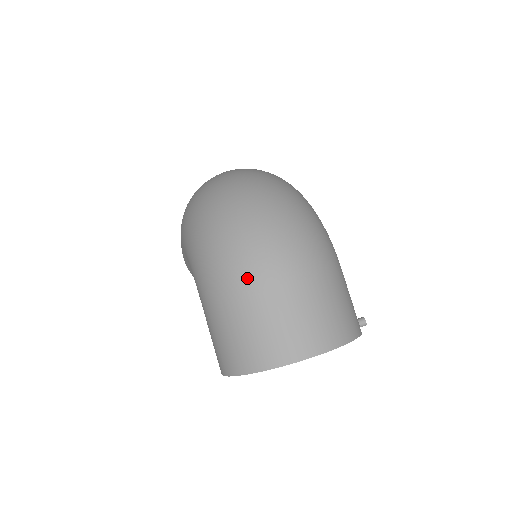
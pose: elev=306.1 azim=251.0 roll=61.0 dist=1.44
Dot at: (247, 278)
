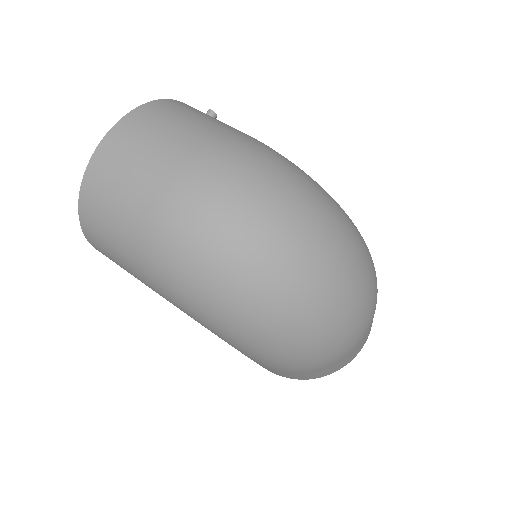
Dot at: (336, 358)
